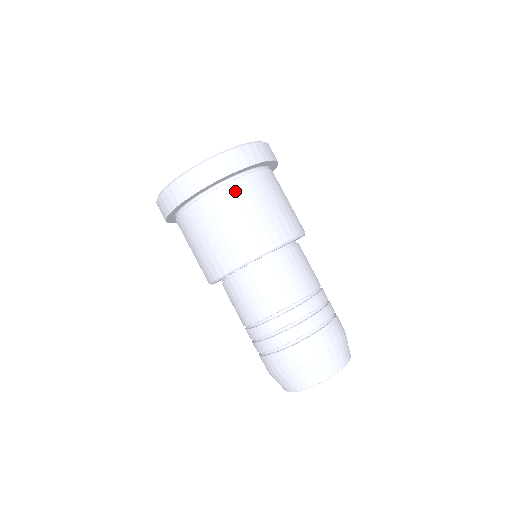
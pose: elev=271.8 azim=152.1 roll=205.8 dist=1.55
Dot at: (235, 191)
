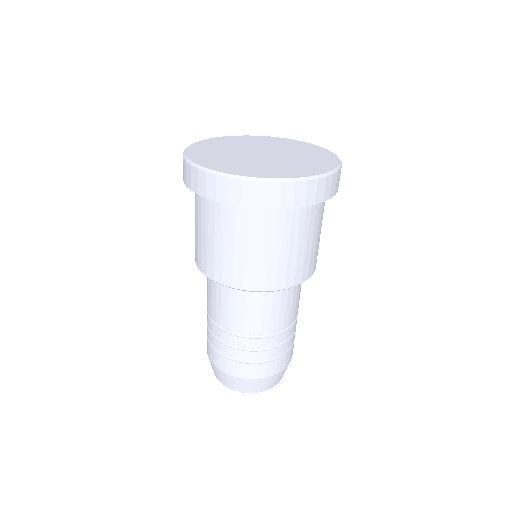
Dot at: (283, 221)
